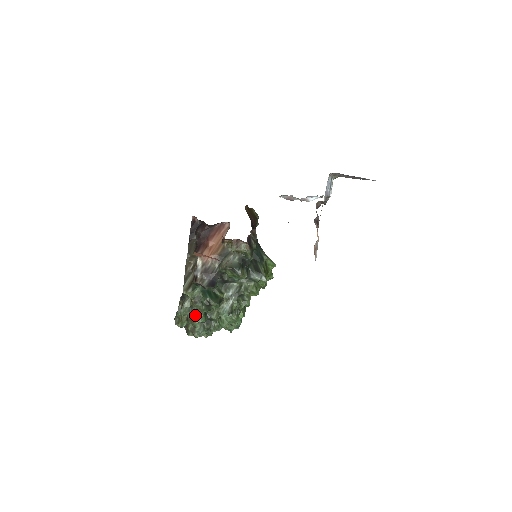
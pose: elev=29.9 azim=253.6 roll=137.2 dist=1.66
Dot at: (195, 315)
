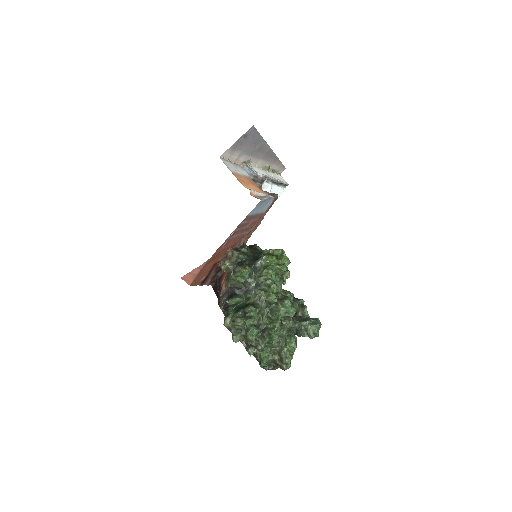
Dot at: (244, 332)
